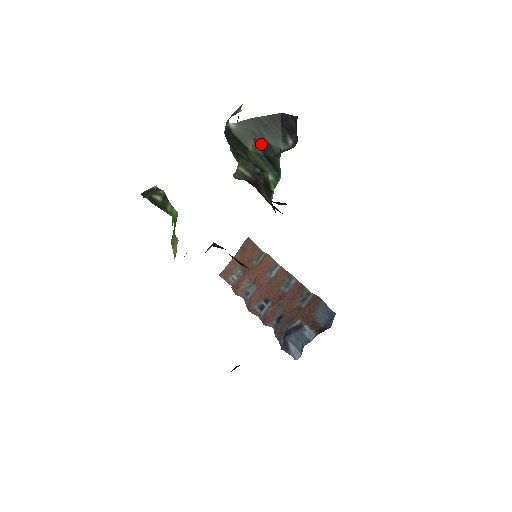
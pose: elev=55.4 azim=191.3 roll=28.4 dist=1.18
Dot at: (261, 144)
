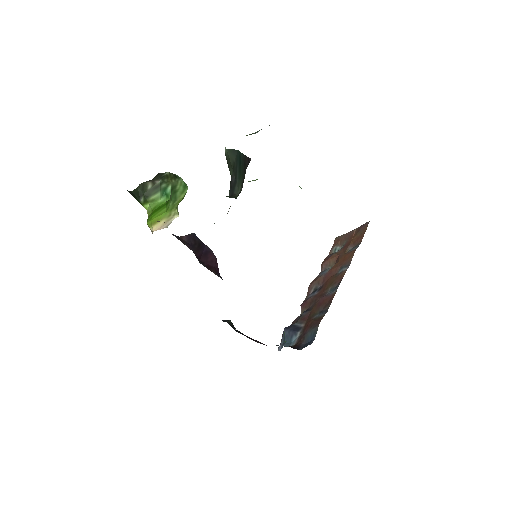
Dot at: (232, 178)
